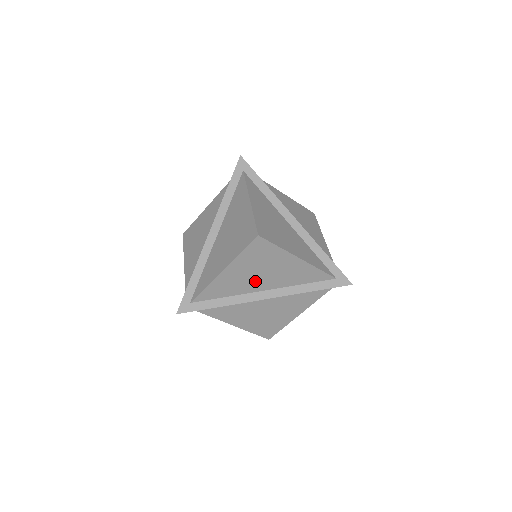
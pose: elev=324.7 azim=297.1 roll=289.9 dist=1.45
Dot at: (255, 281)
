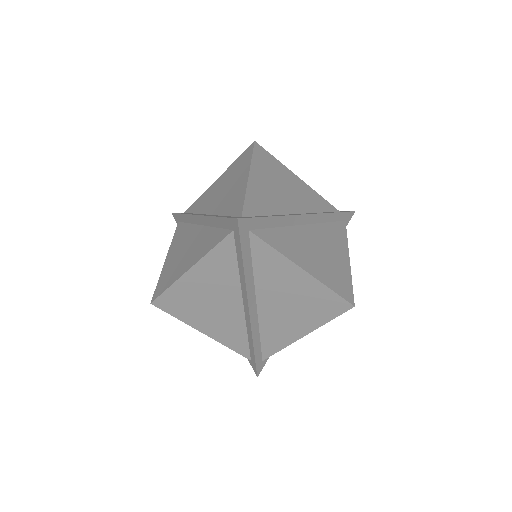
Dot at: occluded
